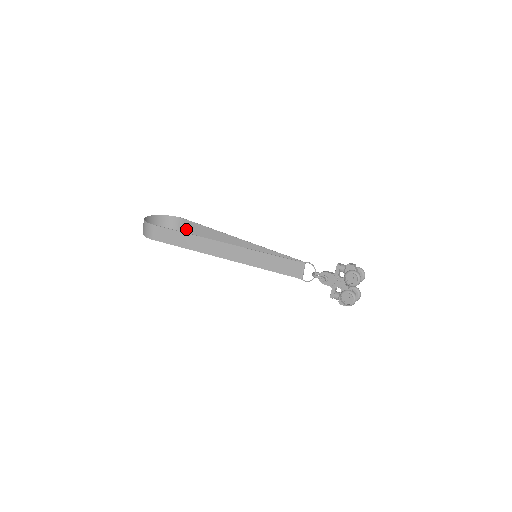
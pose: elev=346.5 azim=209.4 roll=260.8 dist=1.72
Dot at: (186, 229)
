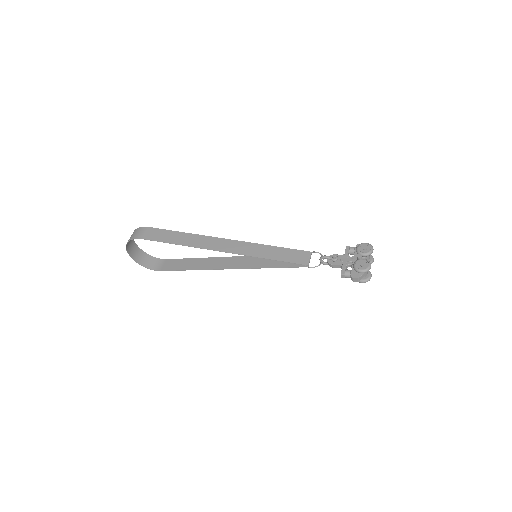
Dot at: (167, 267)
